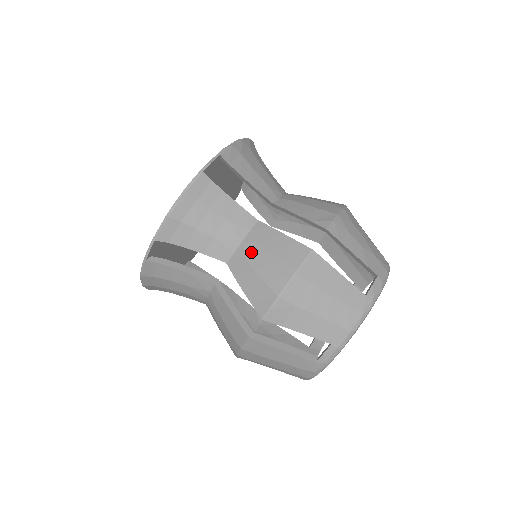
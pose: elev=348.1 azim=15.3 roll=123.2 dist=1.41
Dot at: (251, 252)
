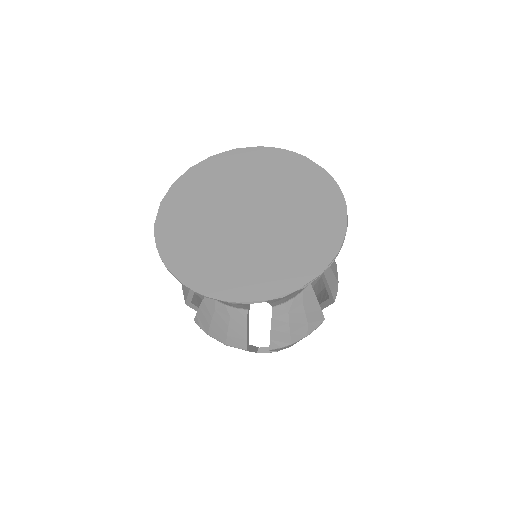
Dot at: (222, 313)
